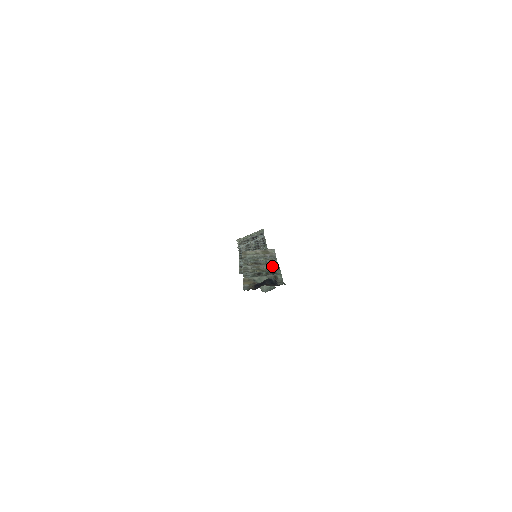
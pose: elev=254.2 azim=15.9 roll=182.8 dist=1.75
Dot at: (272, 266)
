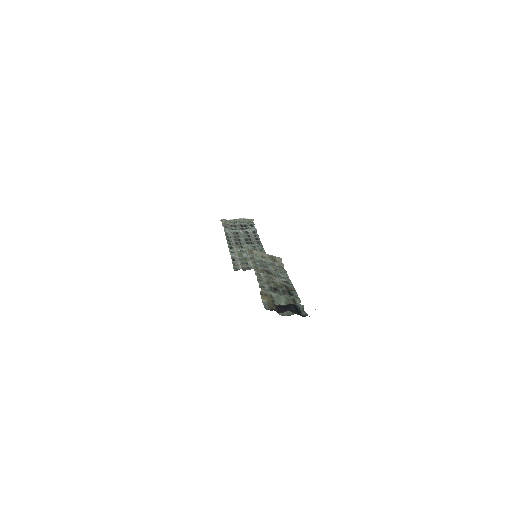
Dot at: (286, 283)
